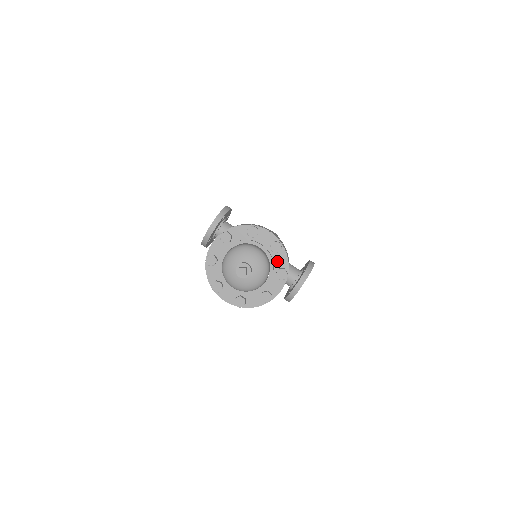
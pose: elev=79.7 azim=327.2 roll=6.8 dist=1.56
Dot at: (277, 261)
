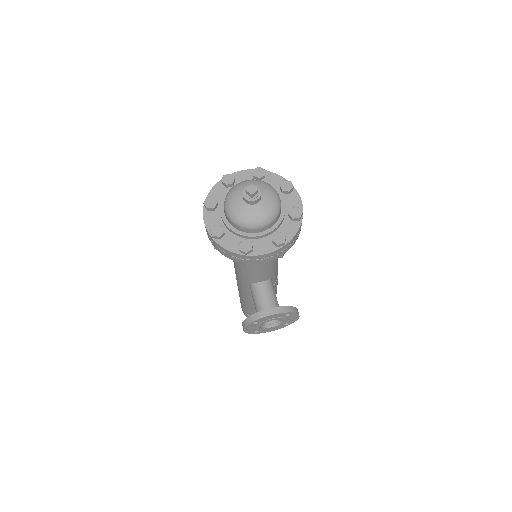
Dot at: (285, 227)
